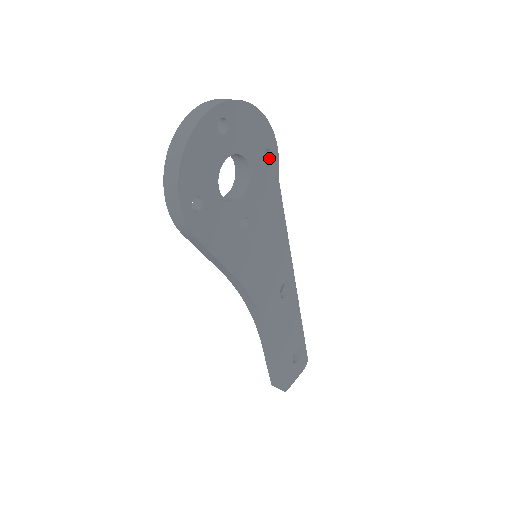
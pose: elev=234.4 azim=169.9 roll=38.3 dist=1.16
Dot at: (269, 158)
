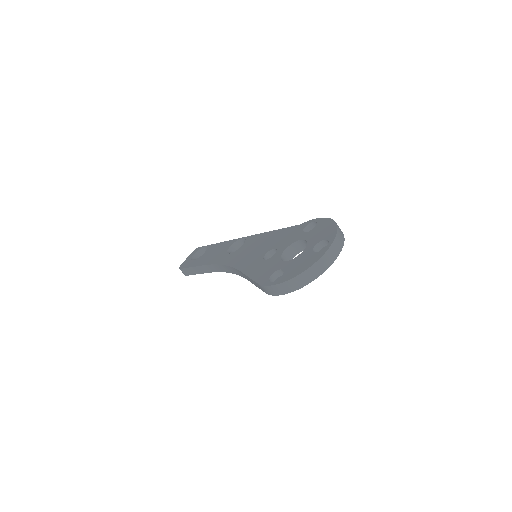
Dot at: occluded
